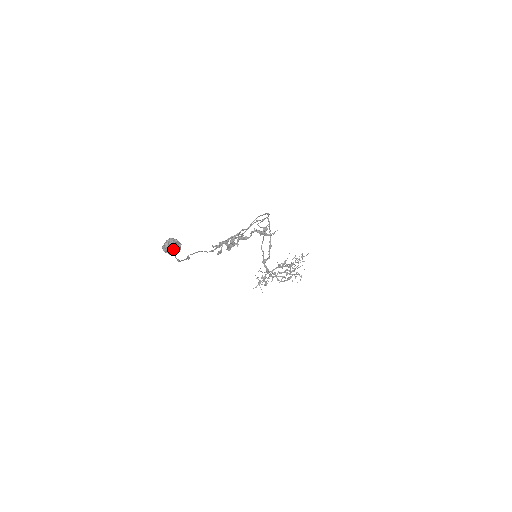
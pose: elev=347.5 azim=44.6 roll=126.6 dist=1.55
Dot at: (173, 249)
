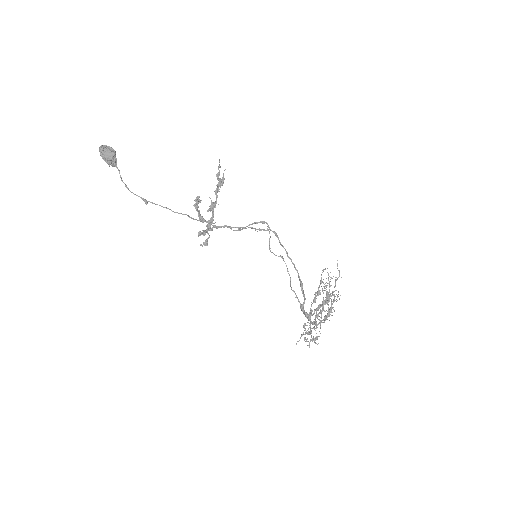
Dot at: (105, 150)
